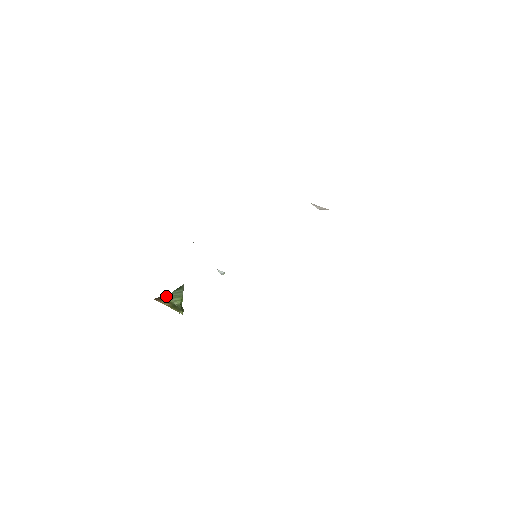
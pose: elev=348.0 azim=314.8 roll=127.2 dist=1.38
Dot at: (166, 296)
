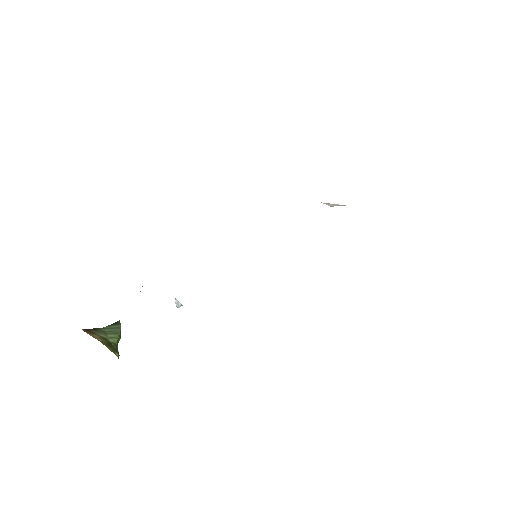
Dot at: (98, 329)
